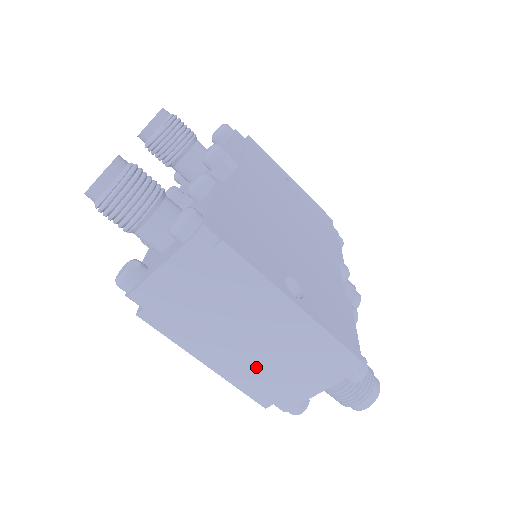
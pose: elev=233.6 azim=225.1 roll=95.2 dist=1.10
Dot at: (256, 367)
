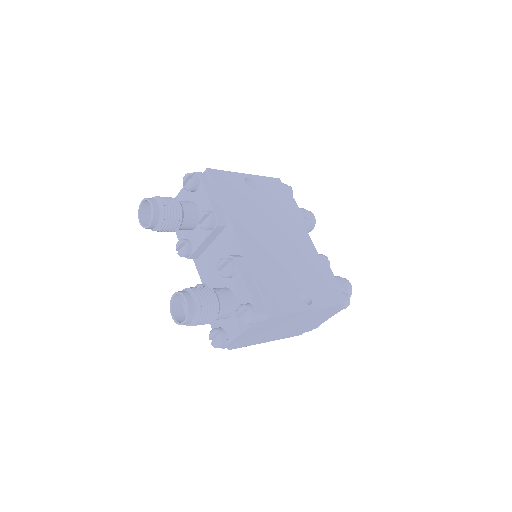
Dot at: (294, 330)
